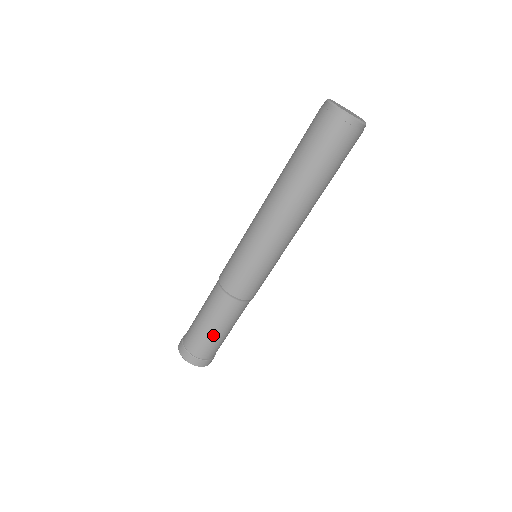
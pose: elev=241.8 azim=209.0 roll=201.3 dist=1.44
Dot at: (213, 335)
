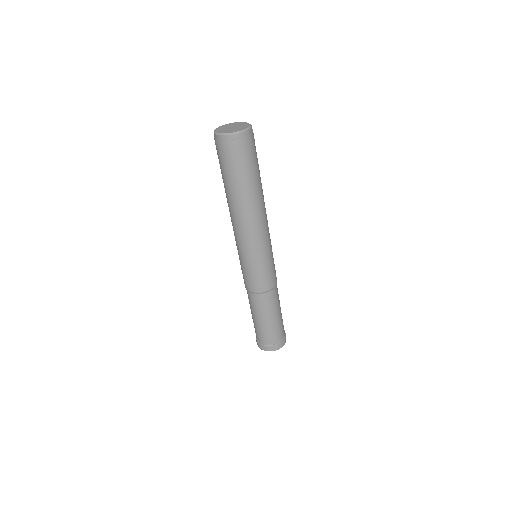
Dot at: (264, 325)
